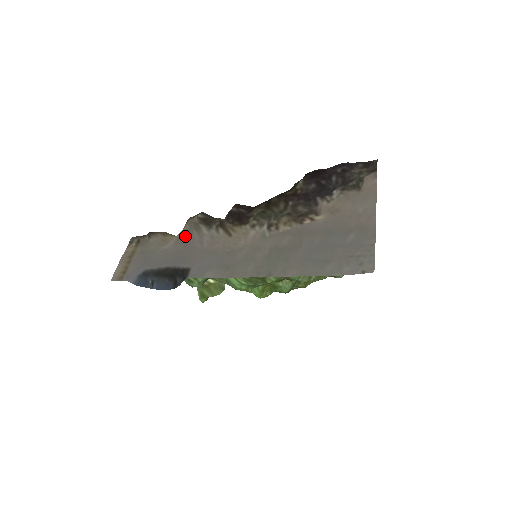
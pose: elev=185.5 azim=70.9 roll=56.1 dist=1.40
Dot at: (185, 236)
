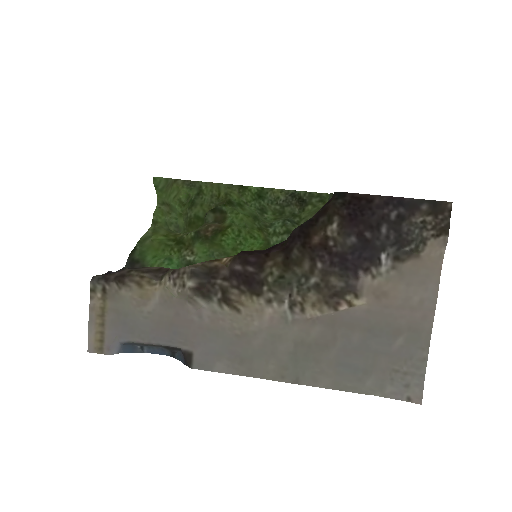
Dot at: (174, 302)
